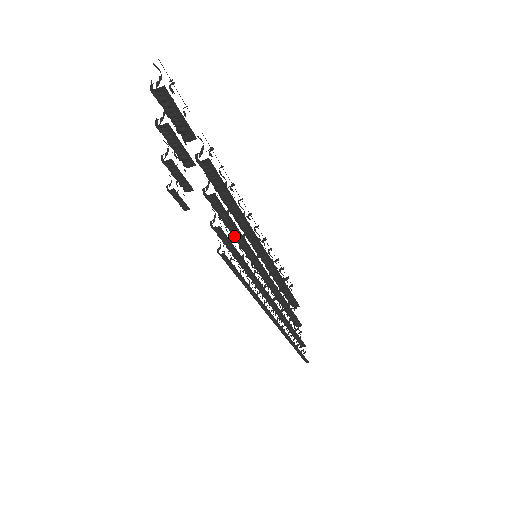
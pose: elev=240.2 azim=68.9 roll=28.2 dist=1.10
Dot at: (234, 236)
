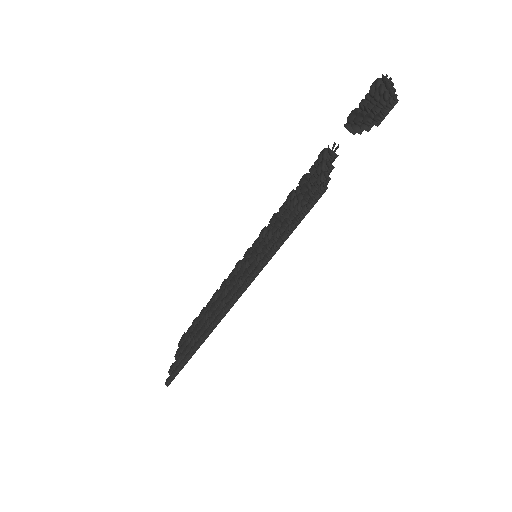
Dot at: occluded
